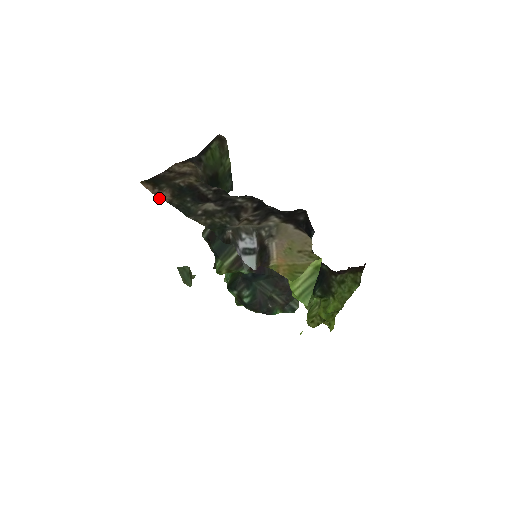
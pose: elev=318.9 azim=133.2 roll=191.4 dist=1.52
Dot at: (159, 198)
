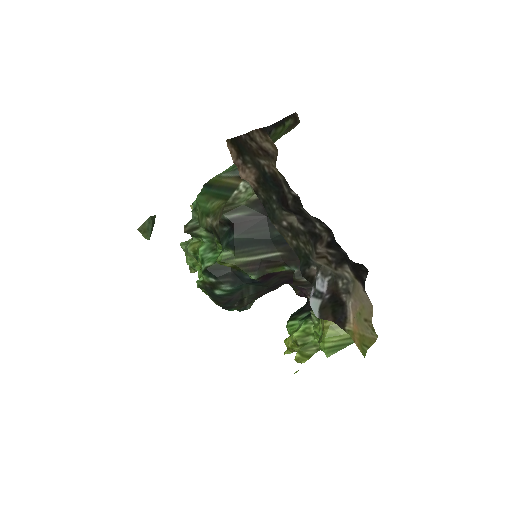
Dot at: (240, 174)
